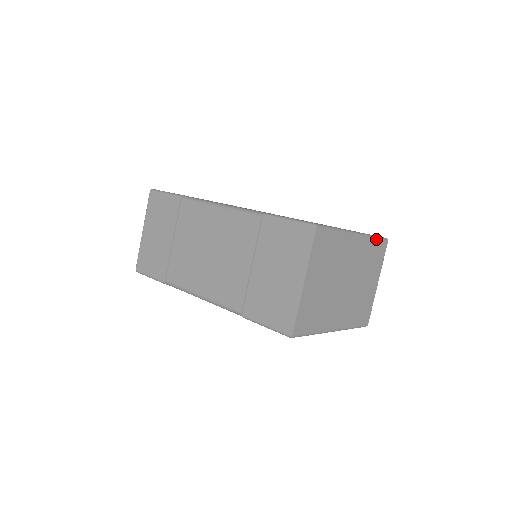
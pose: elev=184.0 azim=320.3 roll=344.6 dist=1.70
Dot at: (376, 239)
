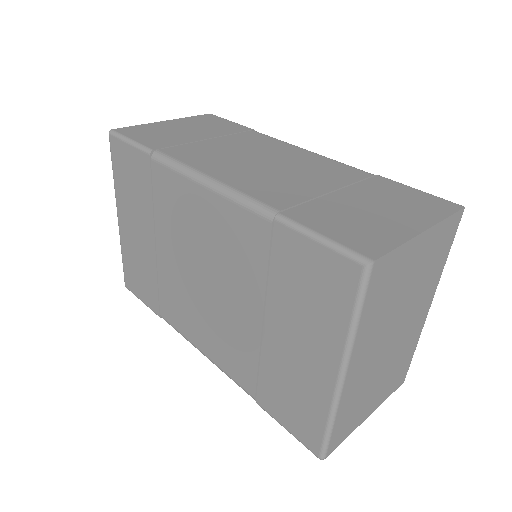
Dot at: (413, 353)
